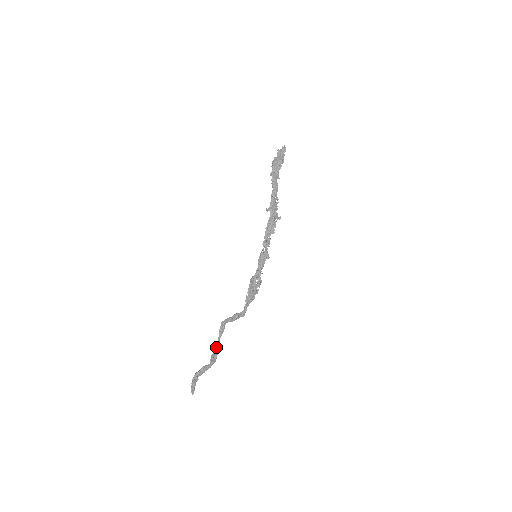
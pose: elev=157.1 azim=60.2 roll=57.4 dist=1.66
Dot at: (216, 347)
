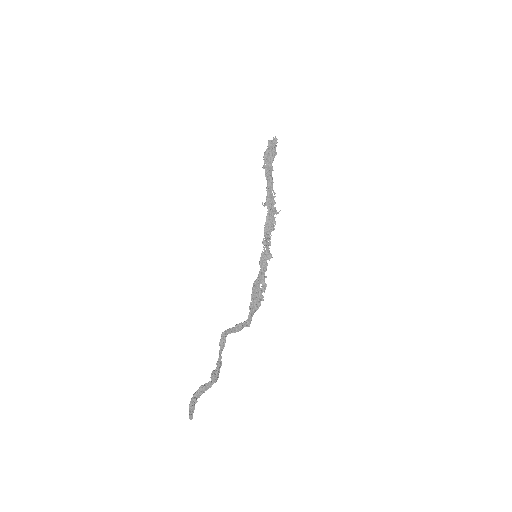
Dot at: (217, 362)
